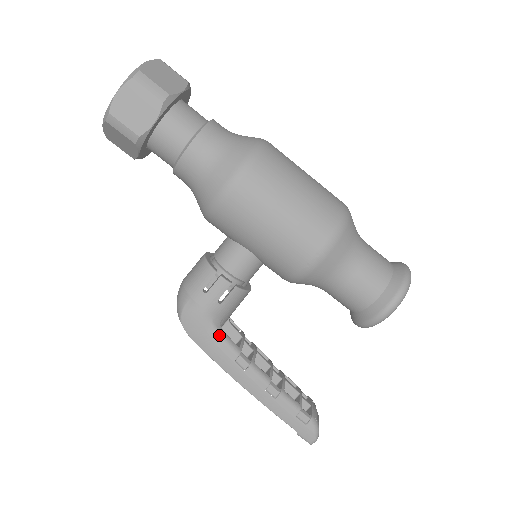
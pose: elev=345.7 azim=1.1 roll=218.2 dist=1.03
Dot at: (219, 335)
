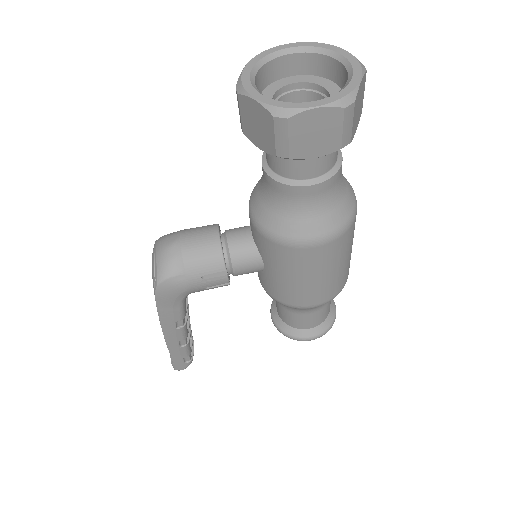
Dot at: (182, 304)
